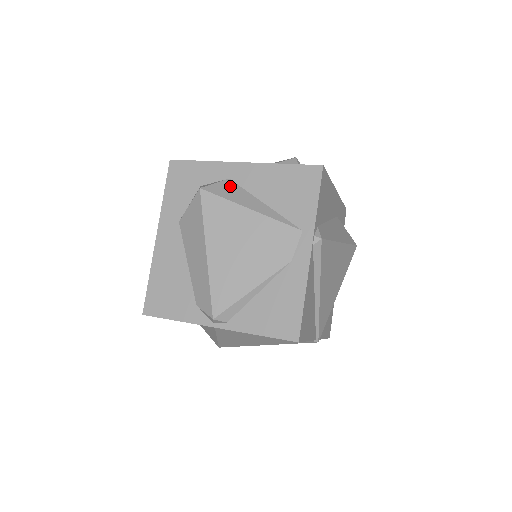
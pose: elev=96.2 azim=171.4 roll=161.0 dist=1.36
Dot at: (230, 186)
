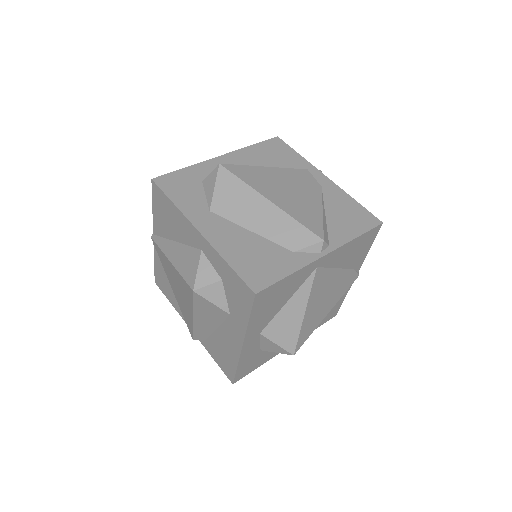
Dot at: occluded
